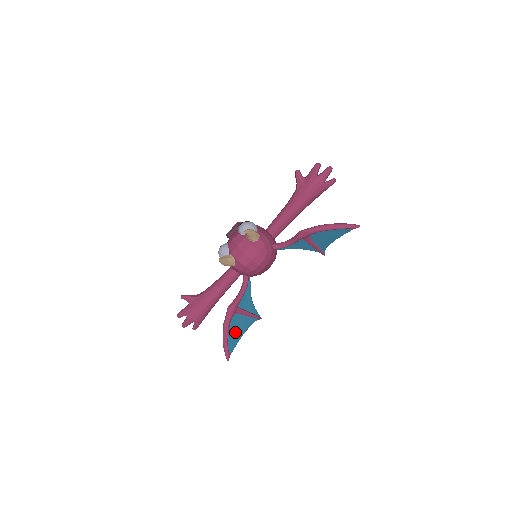
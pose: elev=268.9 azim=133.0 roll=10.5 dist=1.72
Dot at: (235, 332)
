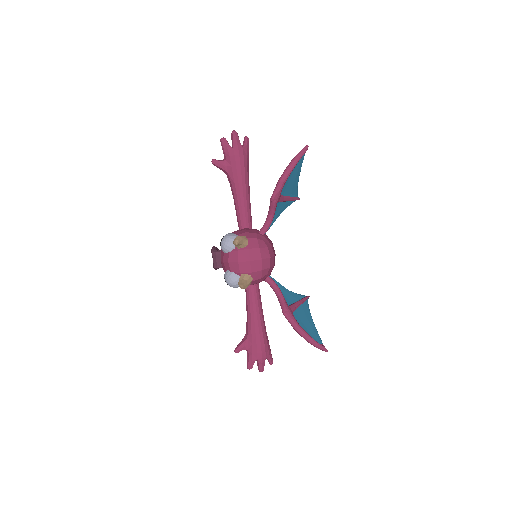
Dot at: (307, 326)
